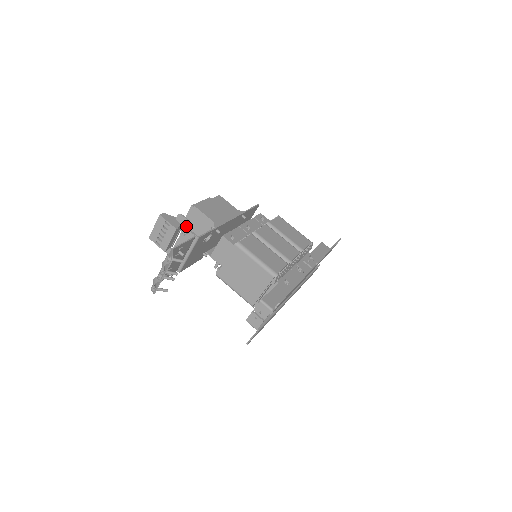
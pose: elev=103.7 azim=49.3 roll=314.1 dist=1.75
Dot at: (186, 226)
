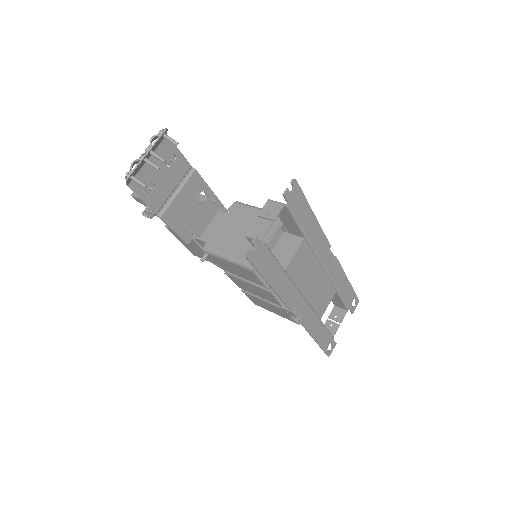
Dot at: occluded
